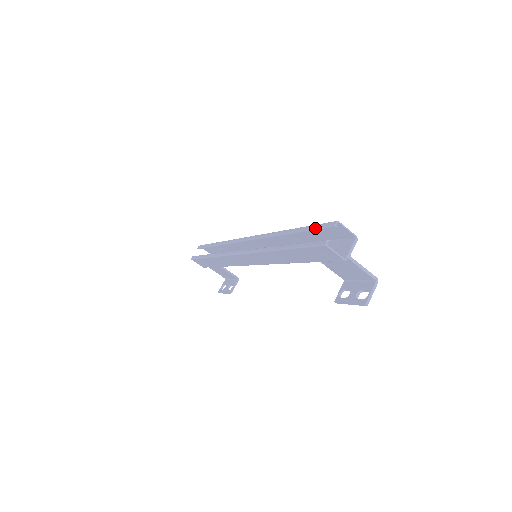
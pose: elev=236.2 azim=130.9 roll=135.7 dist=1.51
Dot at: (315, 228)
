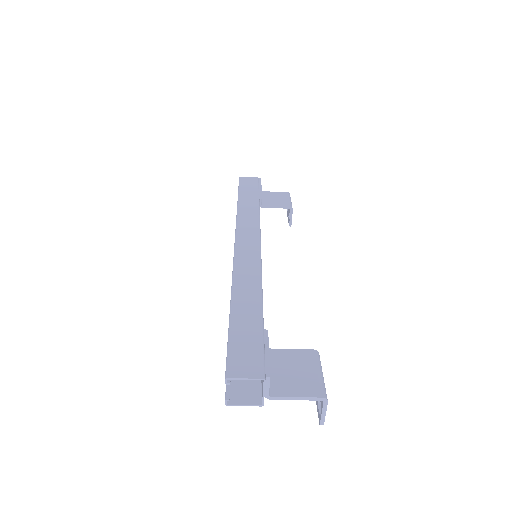
Dot at: (227, 351)
